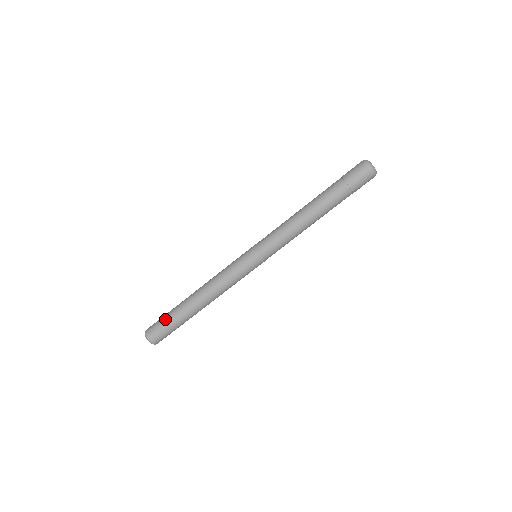
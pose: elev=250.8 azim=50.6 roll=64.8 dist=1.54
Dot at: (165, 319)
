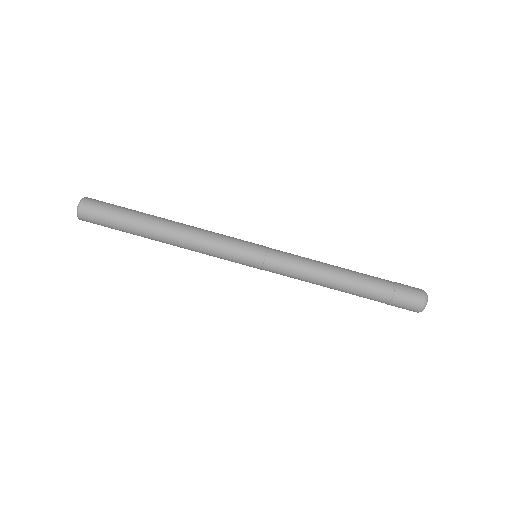
Dot at: (117, 208)
